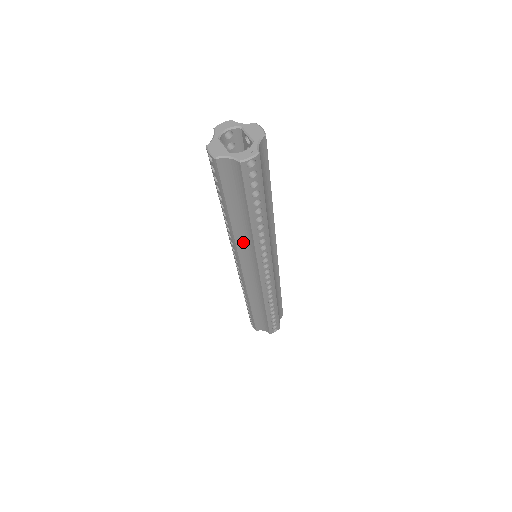
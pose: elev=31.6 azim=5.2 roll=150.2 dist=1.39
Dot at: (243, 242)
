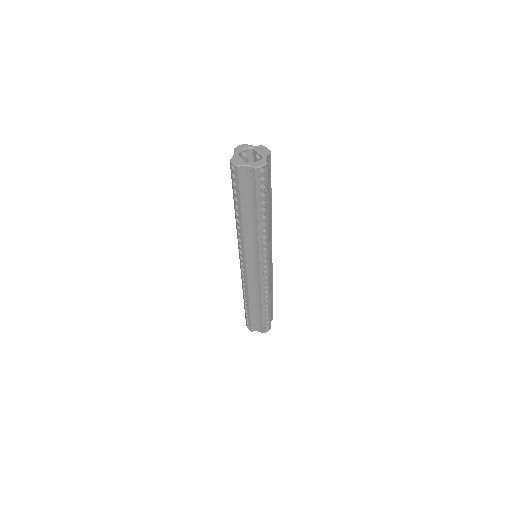
Dot at: (249, 239)
